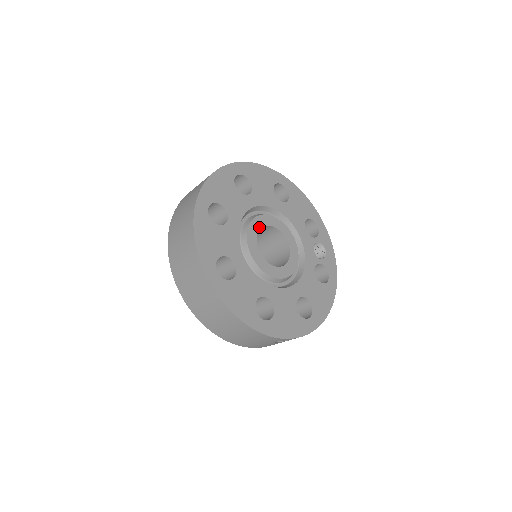
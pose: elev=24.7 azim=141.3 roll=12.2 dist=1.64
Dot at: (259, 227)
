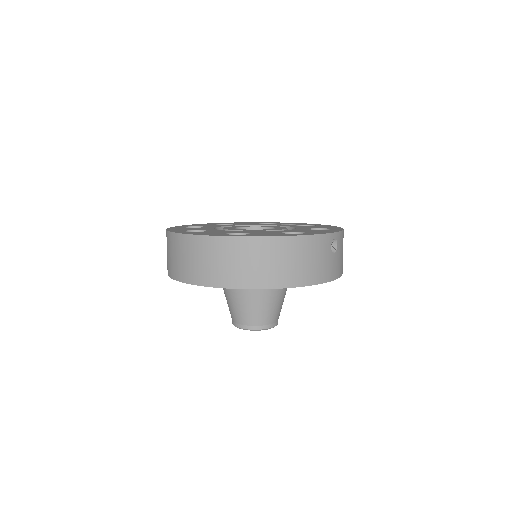
Dot at: (232, 228)
